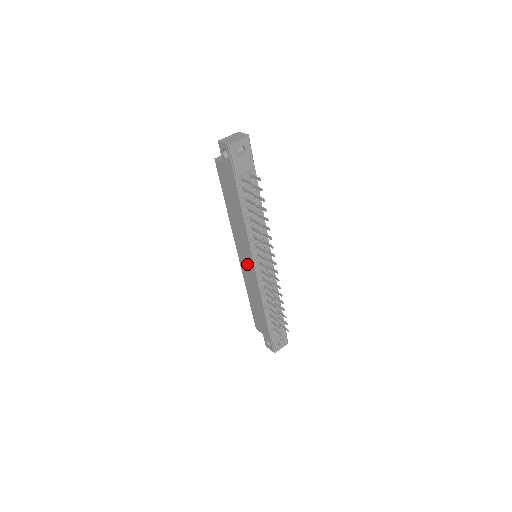
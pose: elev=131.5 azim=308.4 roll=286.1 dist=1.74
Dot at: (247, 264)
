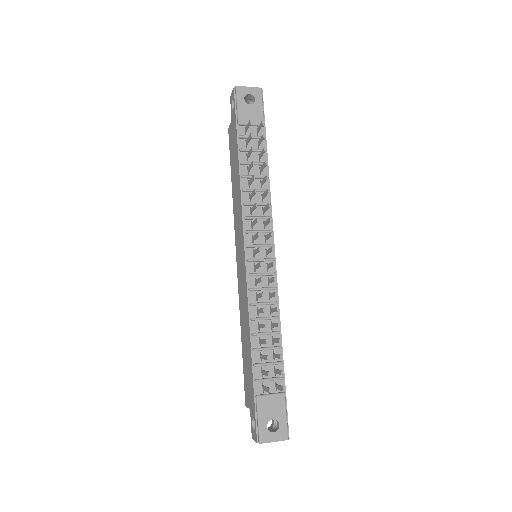
Dot at: (241, 262)
